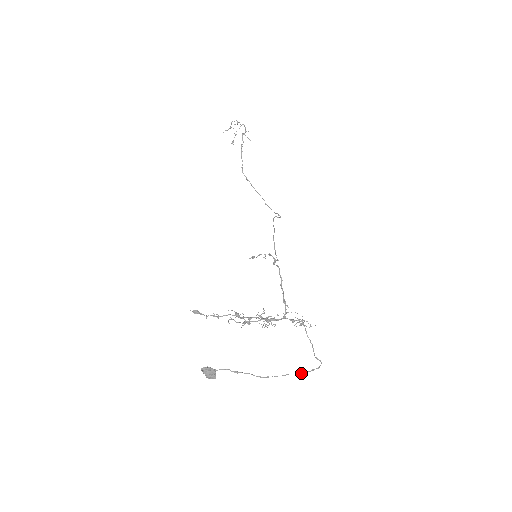
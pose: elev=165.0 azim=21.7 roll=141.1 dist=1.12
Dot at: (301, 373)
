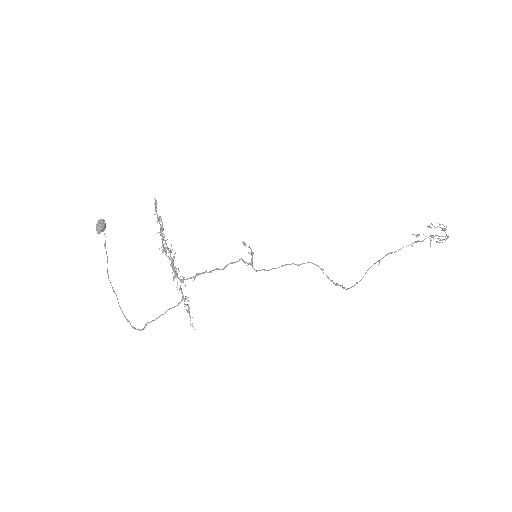
Dot at: occluded
